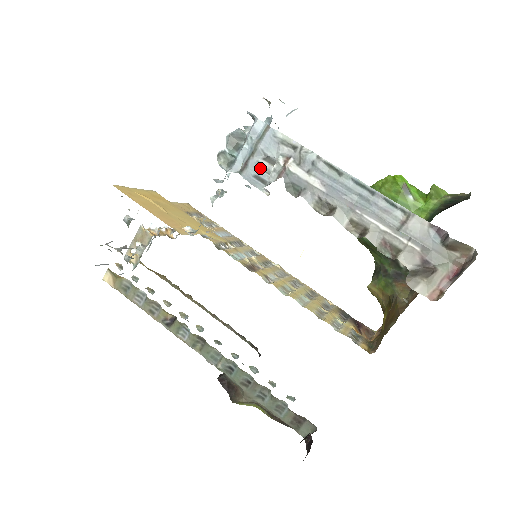
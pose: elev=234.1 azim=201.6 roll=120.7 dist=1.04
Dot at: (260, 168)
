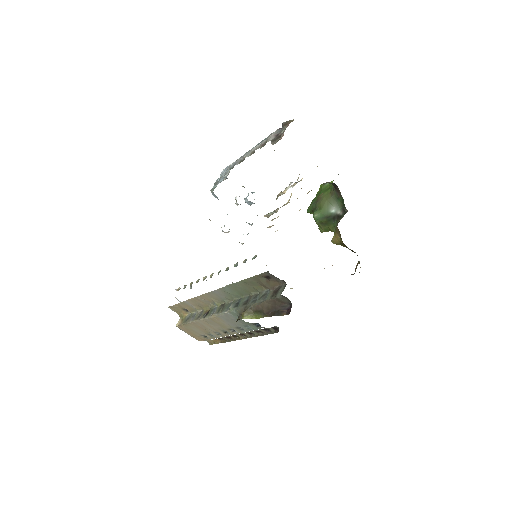
Dot at: occluded
